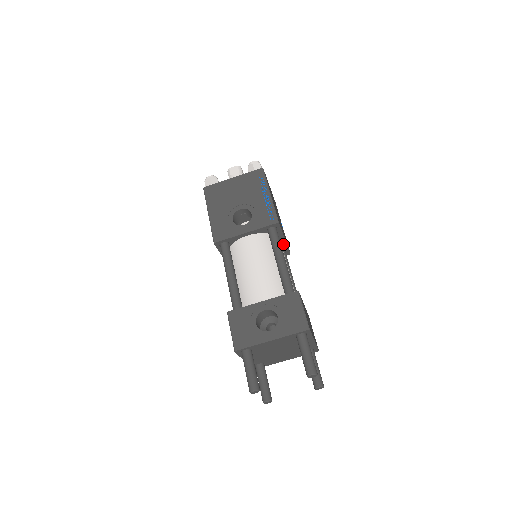
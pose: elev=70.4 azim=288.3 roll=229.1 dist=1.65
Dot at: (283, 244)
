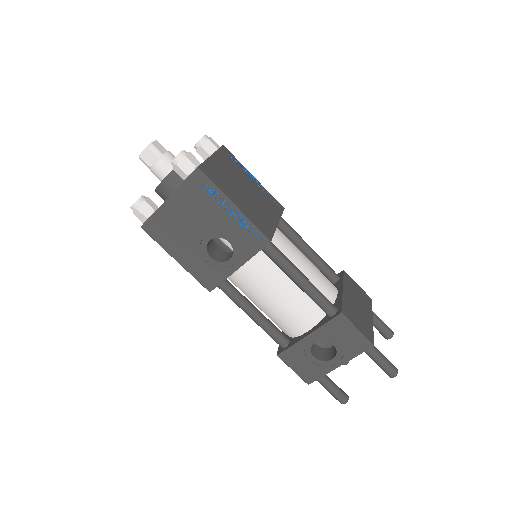
Dot at: occluded
